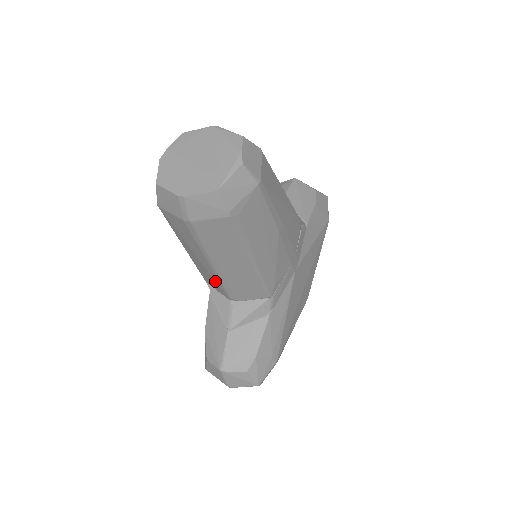
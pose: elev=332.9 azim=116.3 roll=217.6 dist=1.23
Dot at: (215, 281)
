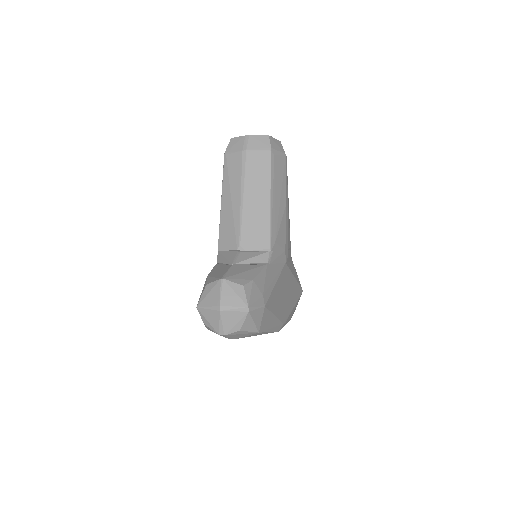
Dot at: (235, 226)
